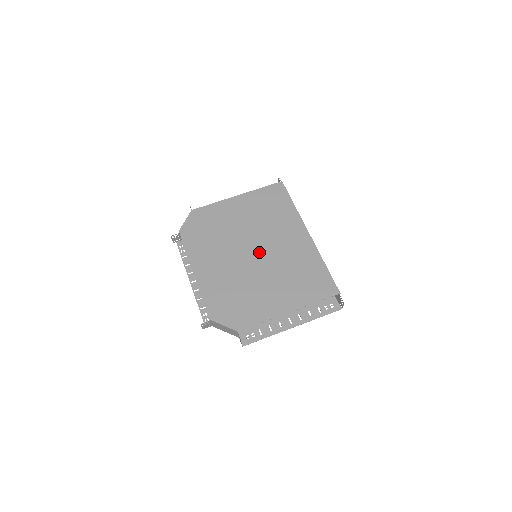
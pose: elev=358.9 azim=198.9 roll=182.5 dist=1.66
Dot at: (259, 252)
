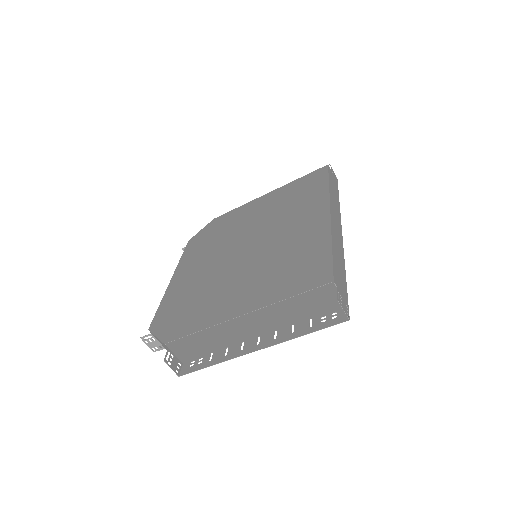
Dot at: (252, 245)
